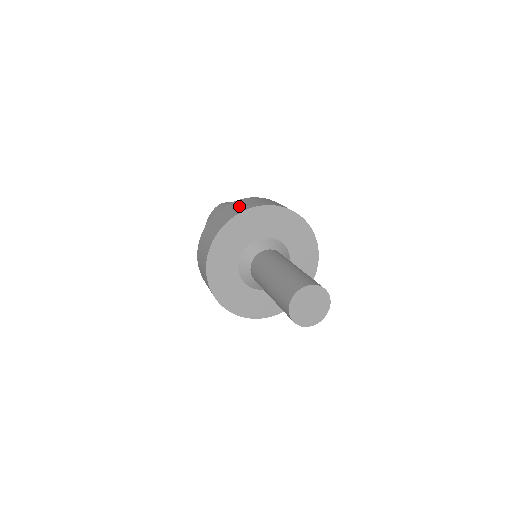
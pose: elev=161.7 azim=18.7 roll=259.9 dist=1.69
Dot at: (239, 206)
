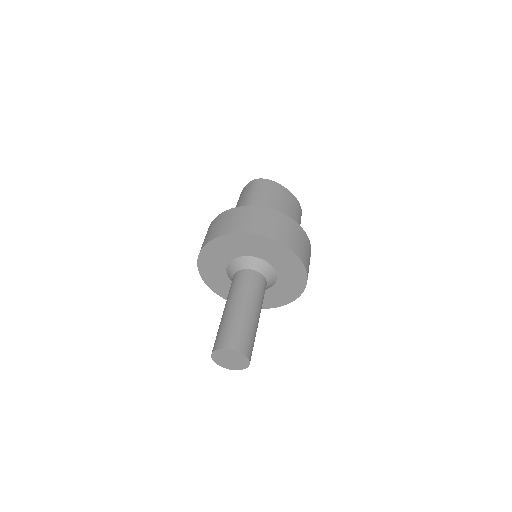
Dot at: (236, 221)
